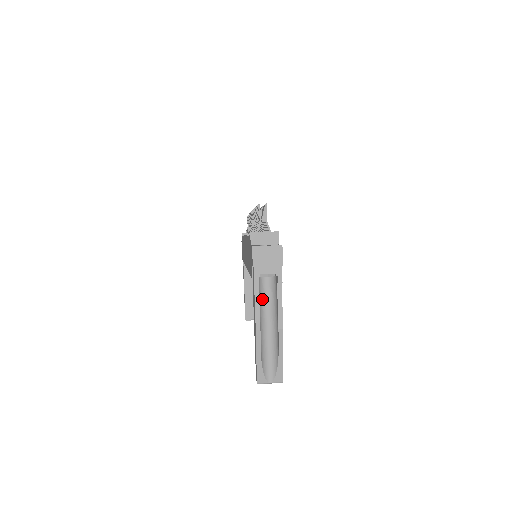
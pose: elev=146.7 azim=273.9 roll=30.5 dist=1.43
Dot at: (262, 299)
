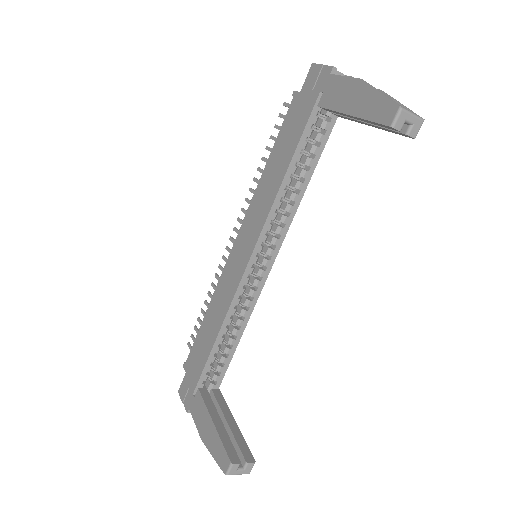
Dot at: occluded
